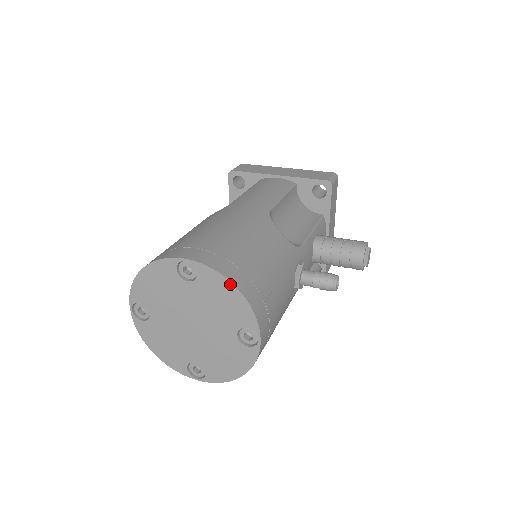
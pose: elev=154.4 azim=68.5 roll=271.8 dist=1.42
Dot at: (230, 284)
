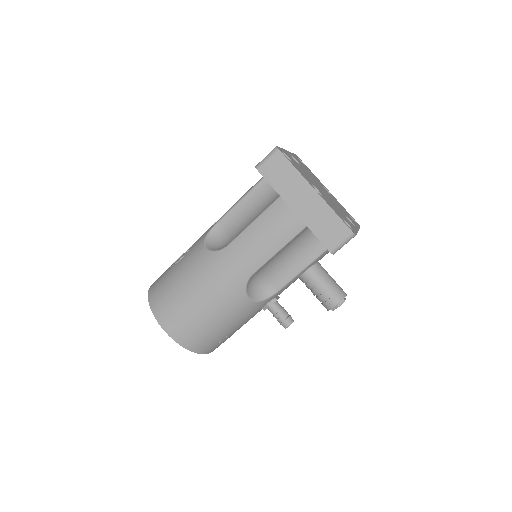
Dot at: (188, 349)
